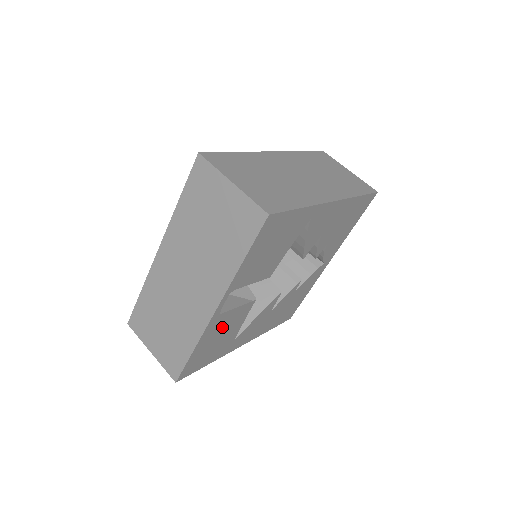
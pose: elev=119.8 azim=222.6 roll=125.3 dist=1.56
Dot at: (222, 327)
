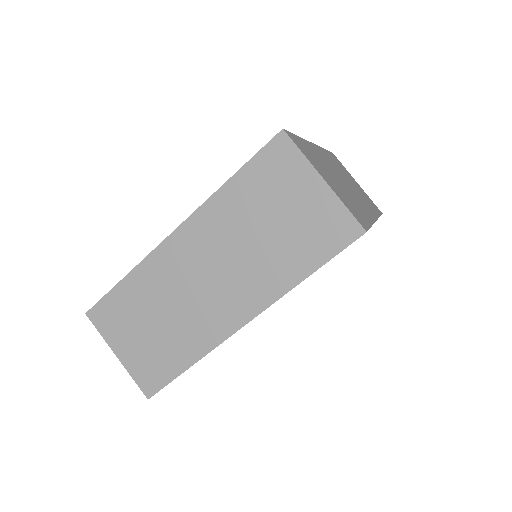
Dot at: occluded
